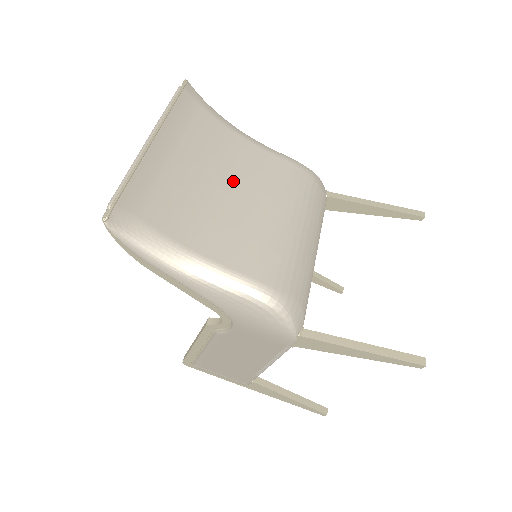
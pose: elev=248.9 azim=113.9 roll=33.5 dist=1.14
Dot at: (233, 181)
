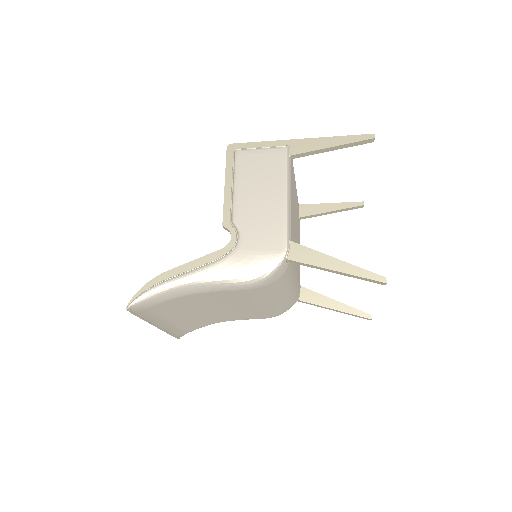
Dot at: (211, 306)
